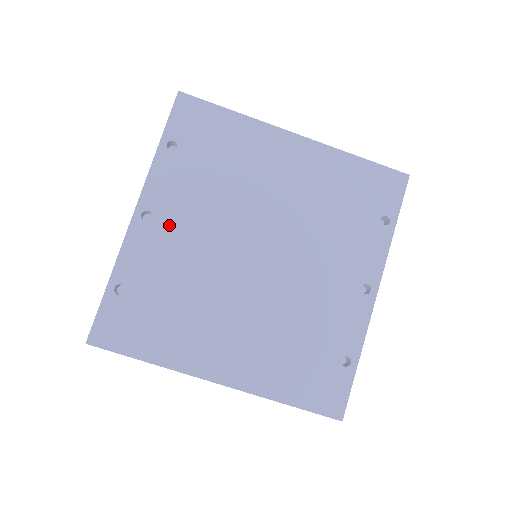
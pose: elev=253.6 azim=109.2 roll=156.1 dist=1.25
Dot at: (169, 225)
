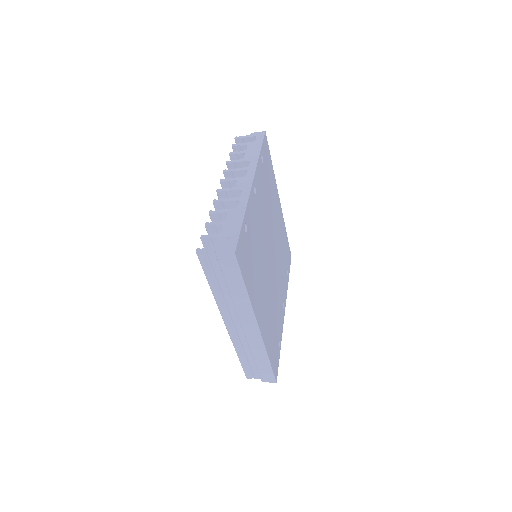
Dot at: (258, 205)
